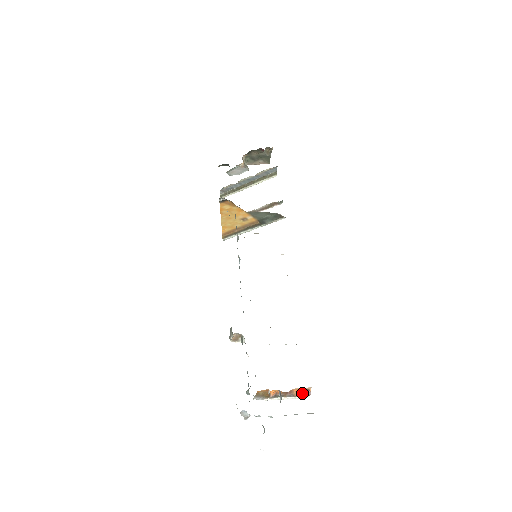
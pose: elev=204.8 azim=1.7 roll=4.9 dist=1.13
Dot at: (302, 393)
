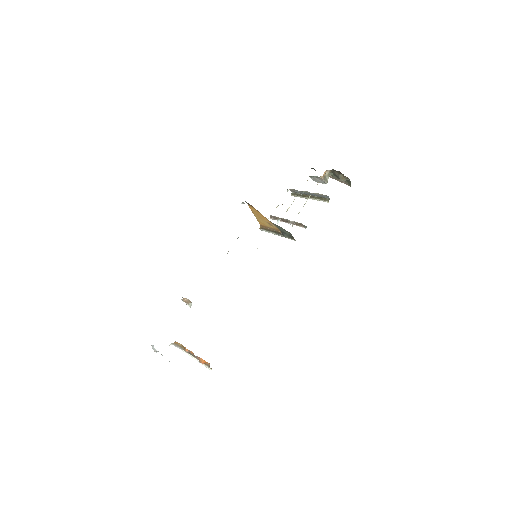
Dot at: (207, 364)
